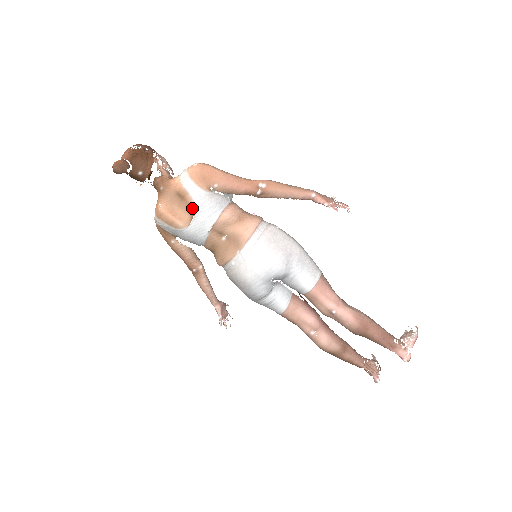
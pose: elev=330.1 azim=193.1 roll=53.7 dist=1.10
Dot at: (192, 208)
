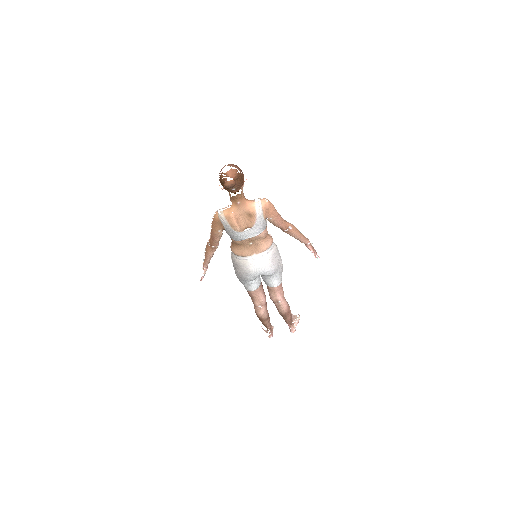
Dot at: (251, 225)
